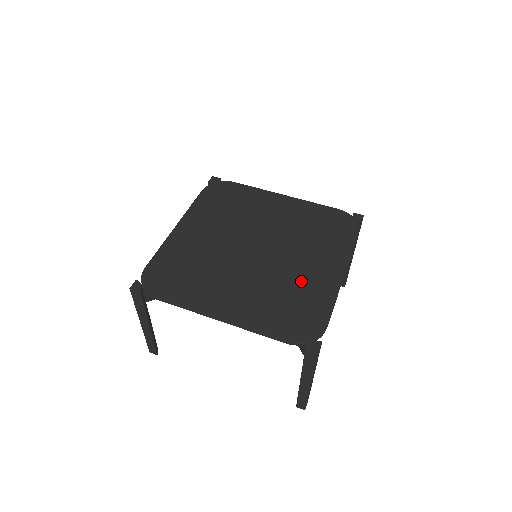
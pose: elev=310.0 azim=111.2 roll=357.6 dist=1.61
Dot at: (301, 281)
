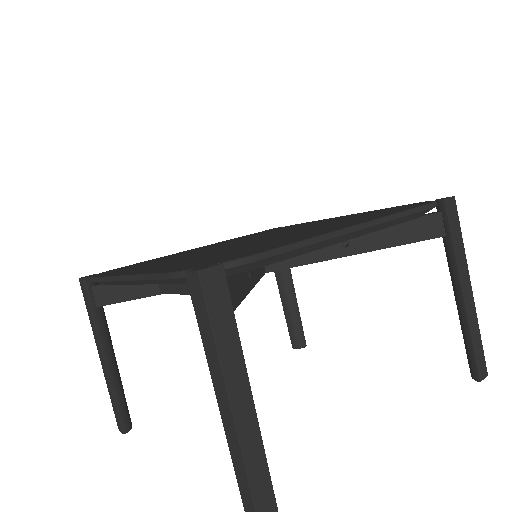
Dot at: (334, 220)
